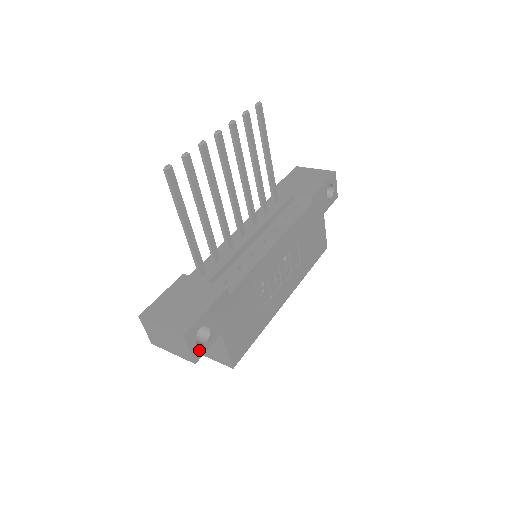
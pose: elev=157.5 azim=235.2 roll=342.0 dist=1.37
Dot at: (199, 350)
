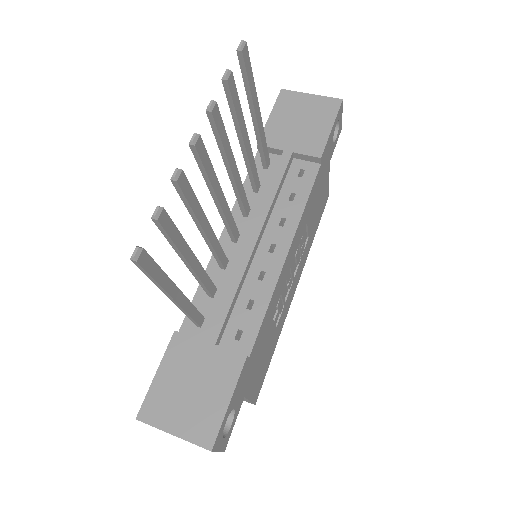
Dot at: (226, 438)
